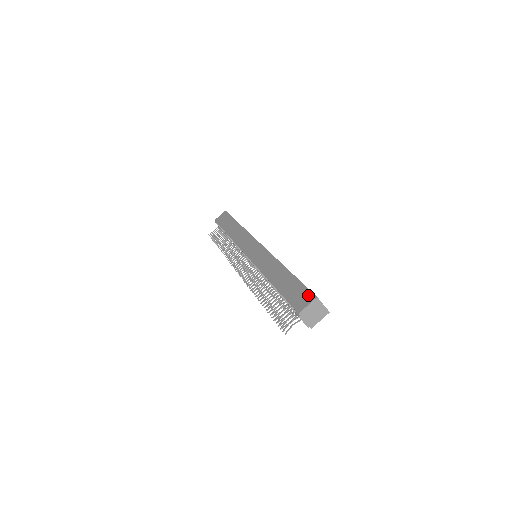
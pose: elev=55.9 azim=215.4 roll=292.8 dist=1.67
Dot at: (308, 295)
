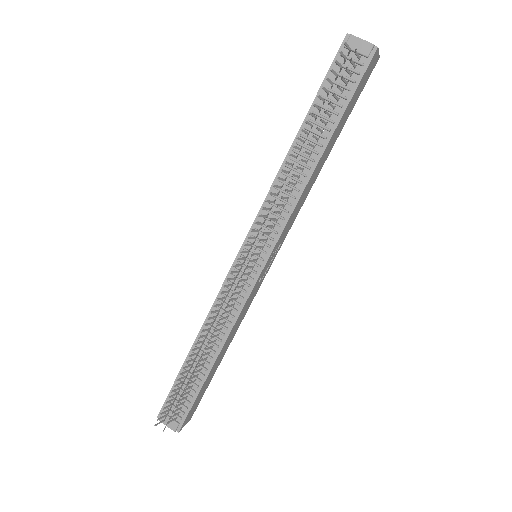
Dot at: occluded
